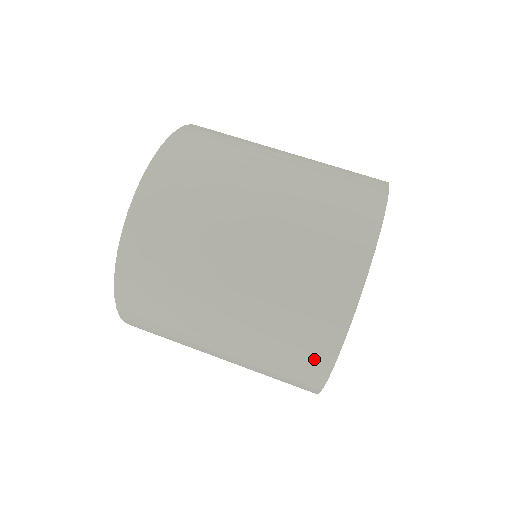
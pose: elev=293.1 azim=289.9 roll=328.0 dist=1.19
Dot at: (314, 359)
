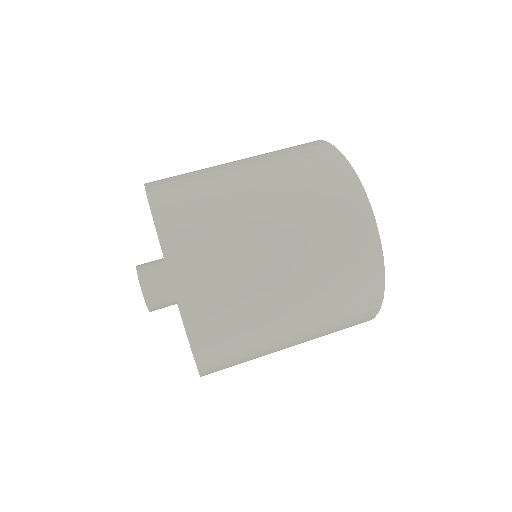
Dot at: (368, 305)
